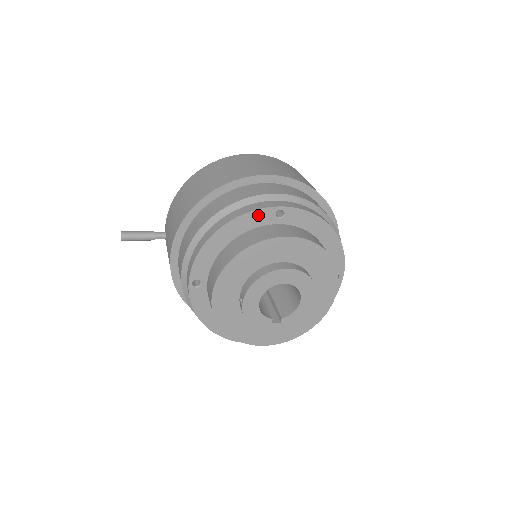
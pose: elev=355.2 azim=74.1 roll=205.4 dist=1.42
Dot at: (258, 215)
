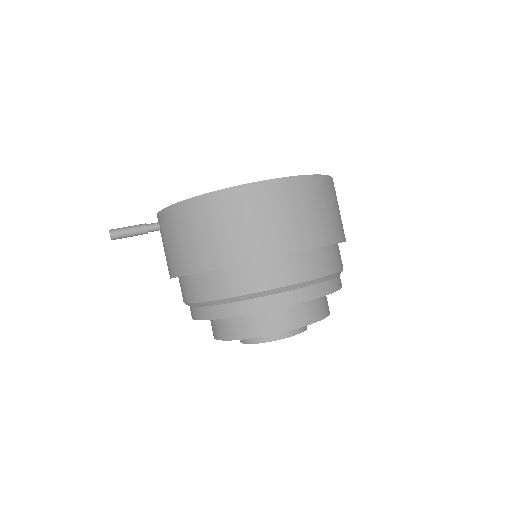
Dot at: (267, 310)
